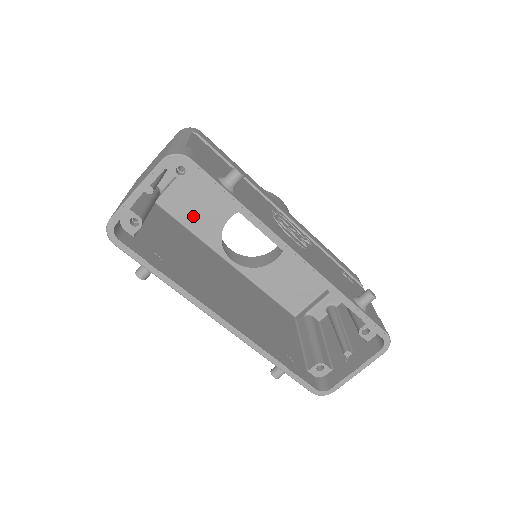
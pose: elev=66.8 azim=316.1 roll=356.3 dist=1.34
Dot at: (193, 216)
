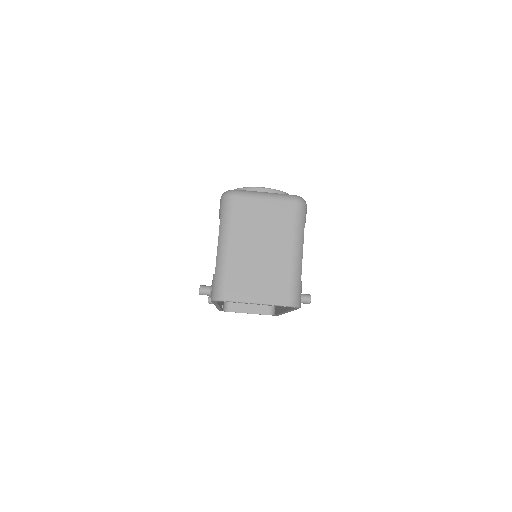
Dot at: occluded
